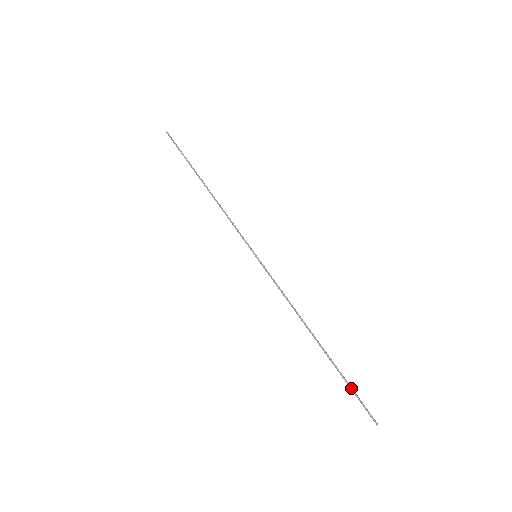
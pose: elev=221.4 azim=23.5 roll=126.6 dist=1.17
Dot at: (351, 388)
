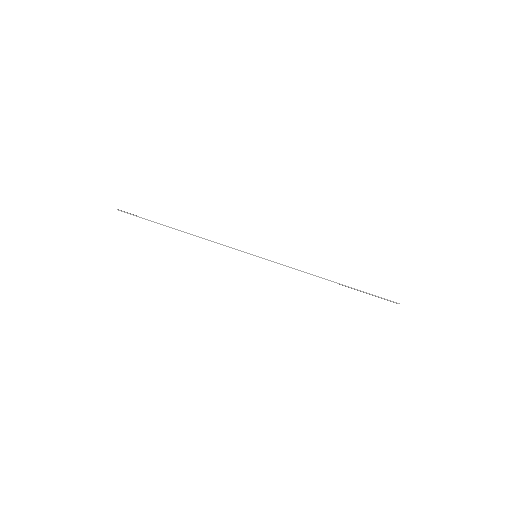
Dot at: (371, 294)
